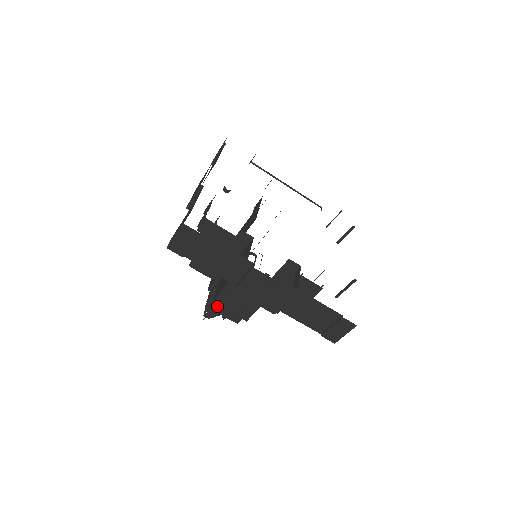
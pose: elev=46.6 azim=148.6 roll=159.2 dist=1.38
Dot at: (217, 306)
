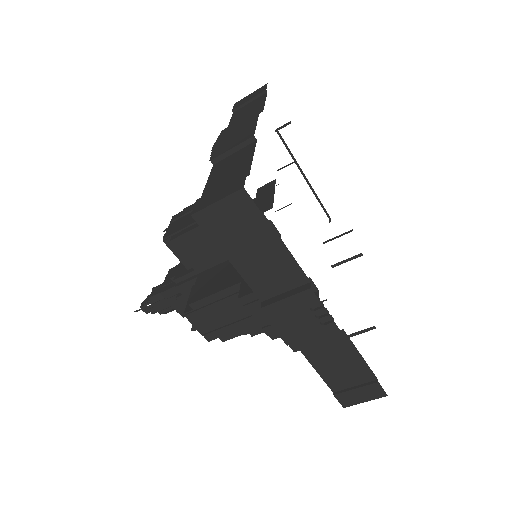
Dot at: (194, 312)
